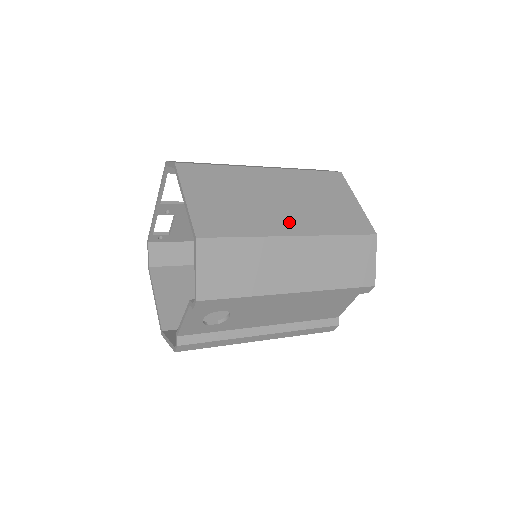
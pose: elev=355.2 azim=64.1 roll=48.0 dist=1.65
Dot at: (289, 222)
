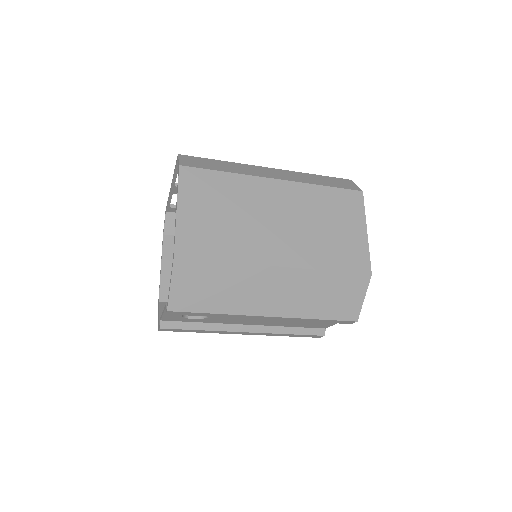
Dot at: (278, 249)
